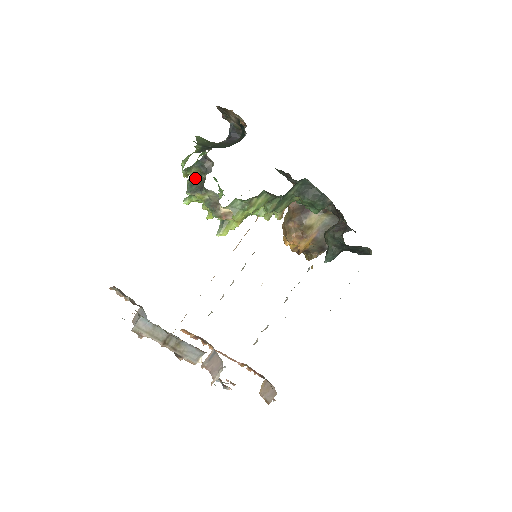
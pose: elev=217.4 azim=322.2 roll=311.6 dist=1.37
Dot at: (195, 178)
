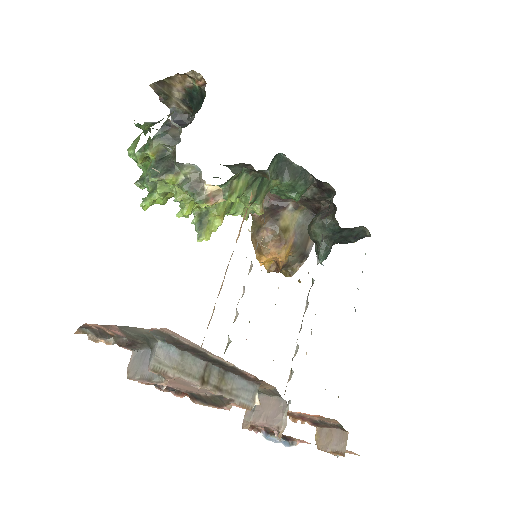
Dot at: (158, 157)
